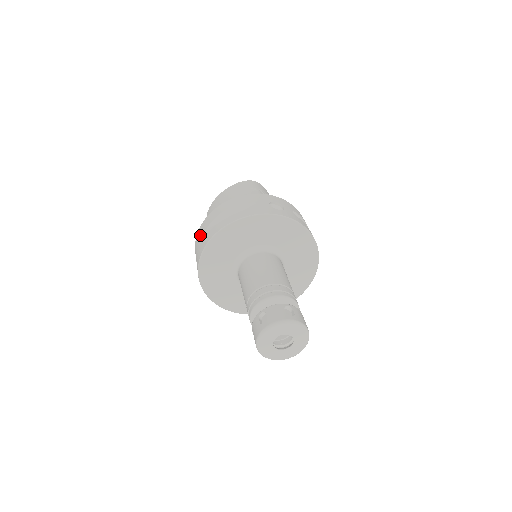
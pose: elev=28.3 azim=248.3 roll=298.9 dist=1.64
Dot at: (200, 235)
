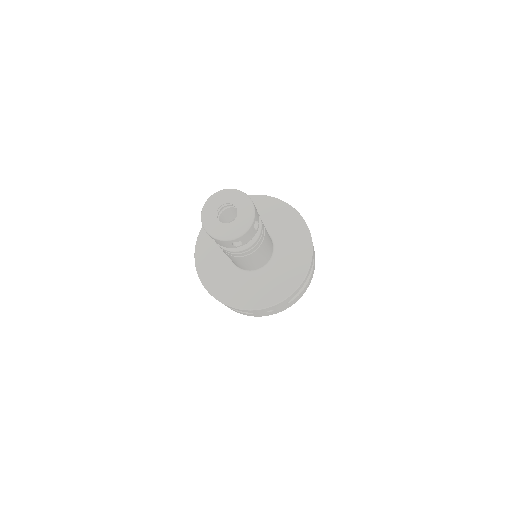
Dot at: occluded
